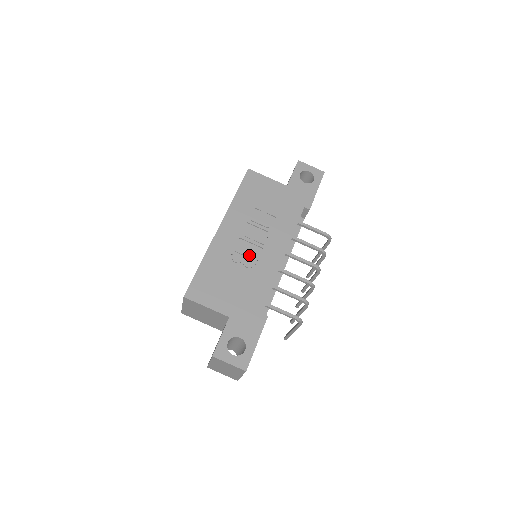
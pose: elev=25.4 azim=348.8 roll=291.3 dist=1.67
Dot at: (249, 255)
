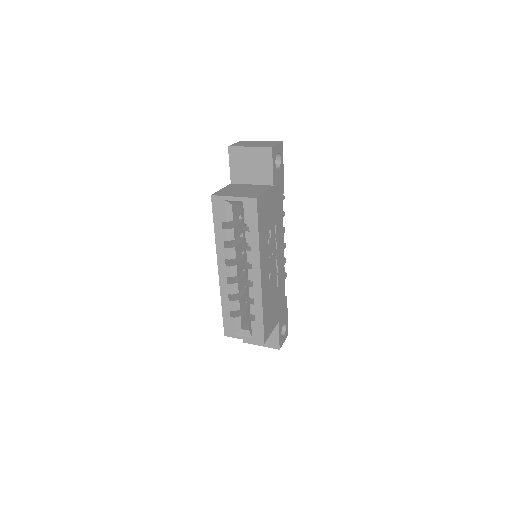
Dot at: (275, 273)
